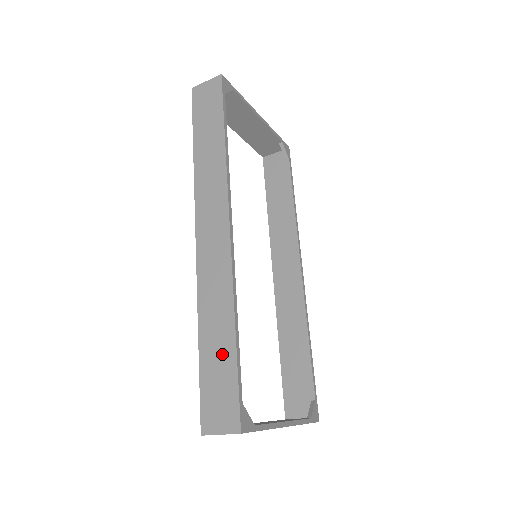
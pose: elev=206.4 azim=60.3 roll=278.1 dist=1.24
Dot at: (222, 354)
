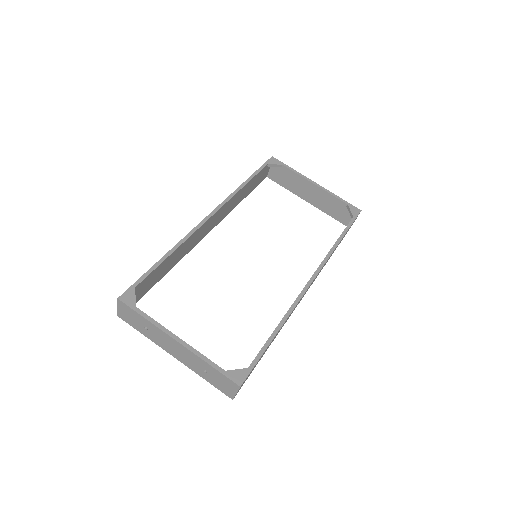
Dot at: occluded
